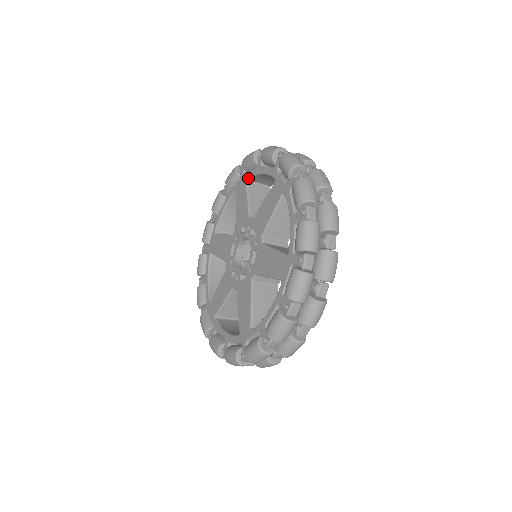
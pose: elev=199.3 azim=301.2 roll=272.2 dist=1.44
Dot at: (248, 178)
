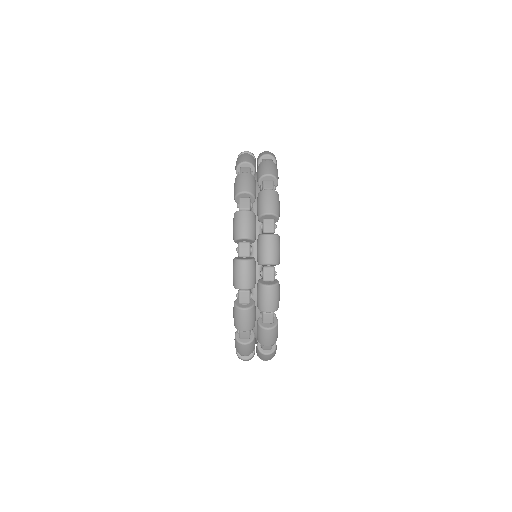
Dot at: occluded
